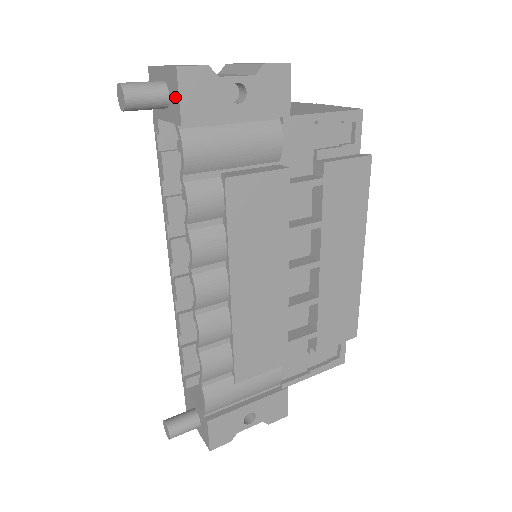
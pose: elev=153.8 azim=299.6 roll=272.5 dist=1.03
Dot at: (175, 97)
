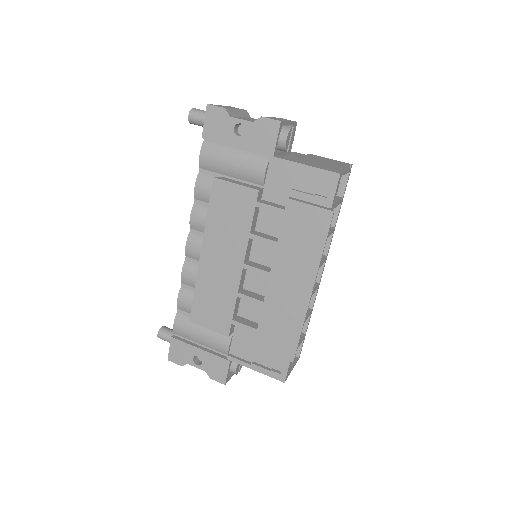
Dot at: (207, 122)
